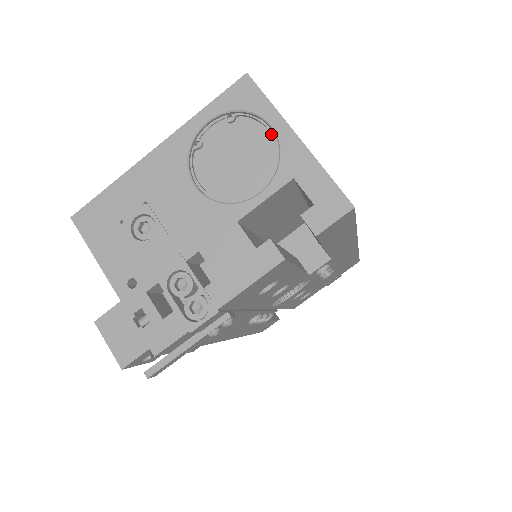
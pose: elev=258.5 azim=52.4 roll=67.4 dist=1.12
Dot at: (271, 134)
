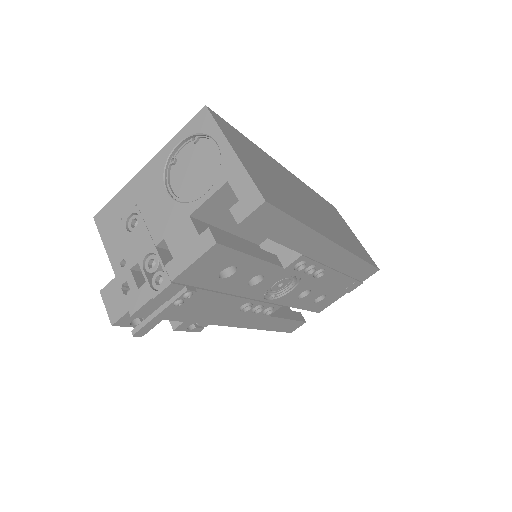
Dot at: (218, 149)
